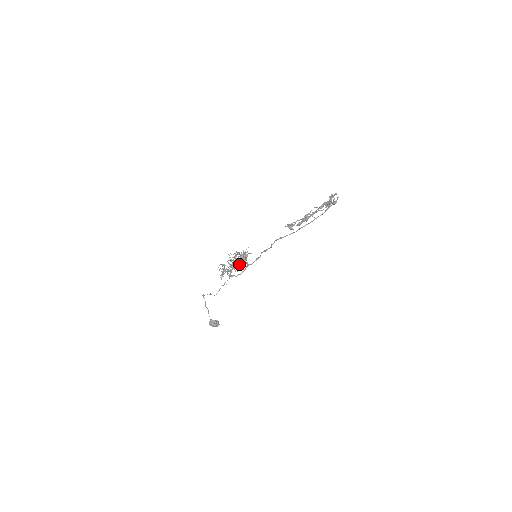
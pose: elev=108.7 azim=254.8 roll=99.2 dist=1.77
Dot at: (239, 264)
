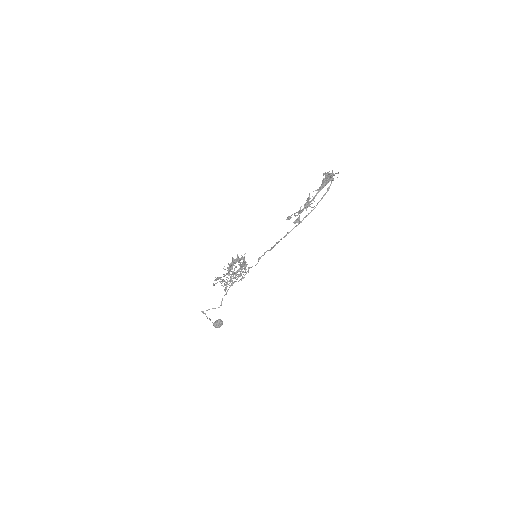
Dot at: occluded
